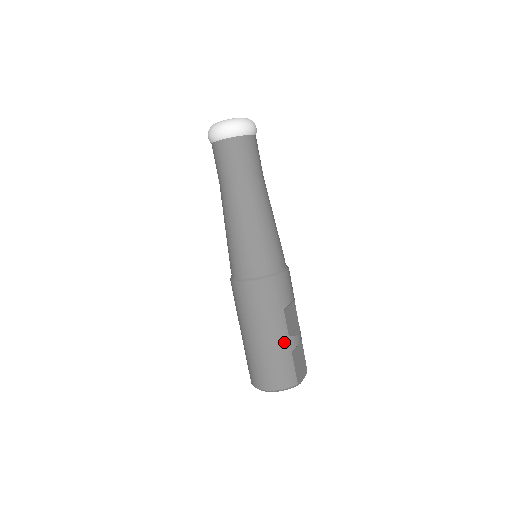
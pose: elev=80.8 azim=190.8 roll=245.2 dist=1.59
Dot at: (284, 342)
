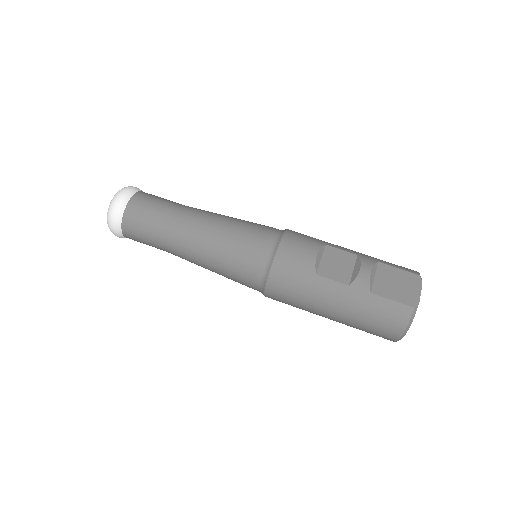
Dot at: (352, 295)
